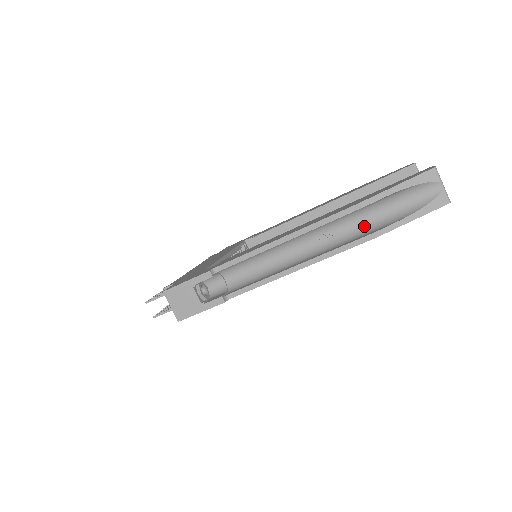
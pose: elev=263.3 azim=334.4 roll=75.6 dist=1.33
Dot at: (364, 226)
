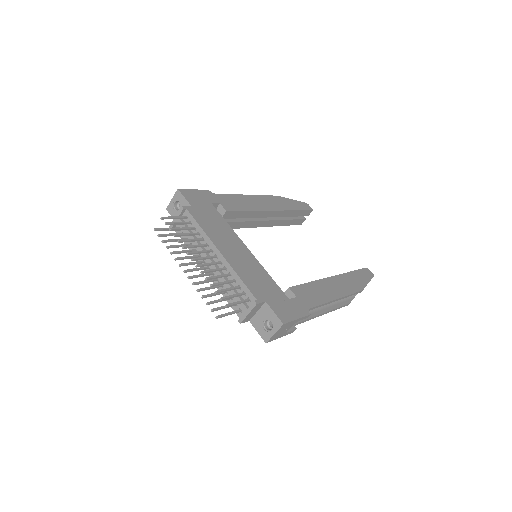
Dot at: occluded
